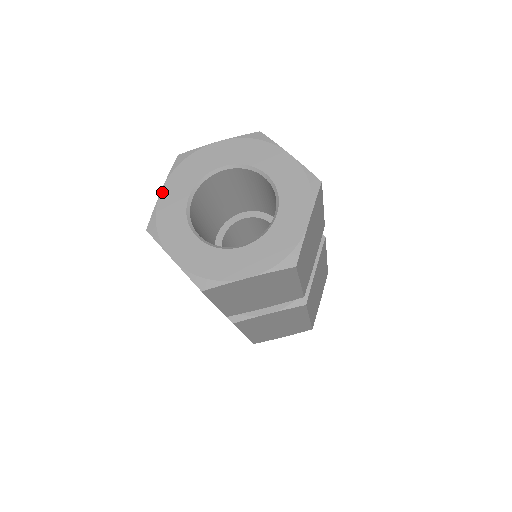
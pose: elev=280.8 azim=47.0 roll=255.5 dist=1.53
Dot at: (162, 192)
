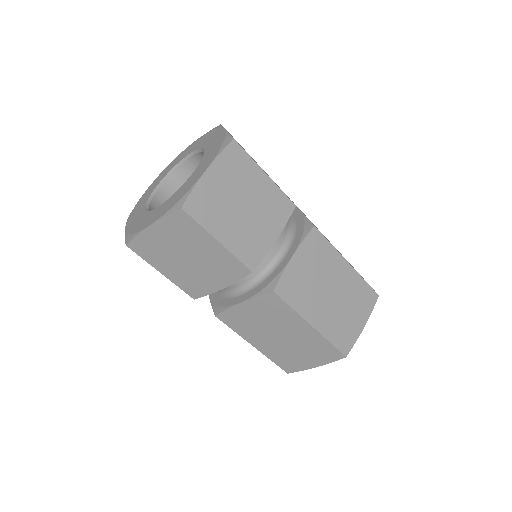
Dot at: (149, 187)
